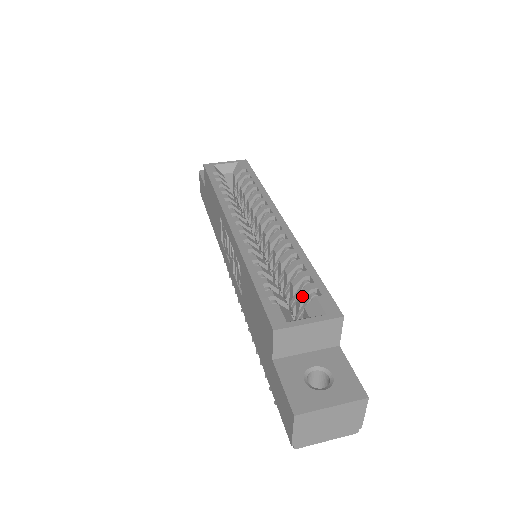
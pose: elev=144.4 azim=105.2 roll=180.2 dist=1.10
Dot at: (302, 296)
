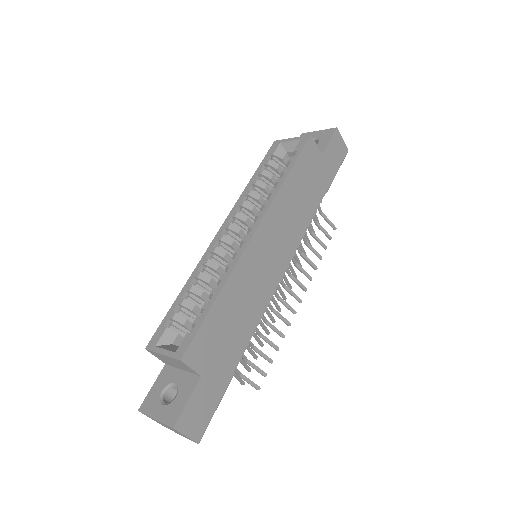
Dot at: (192, 325)
